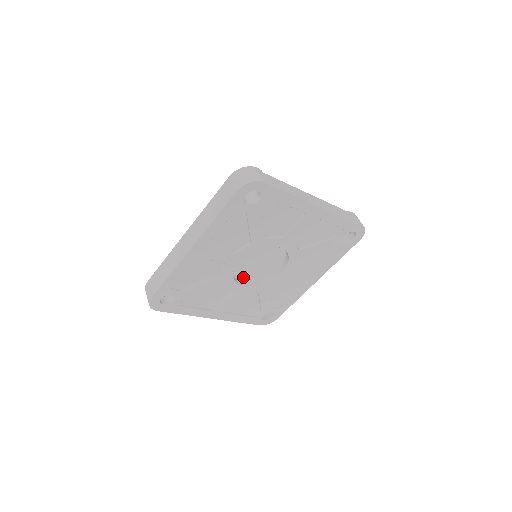
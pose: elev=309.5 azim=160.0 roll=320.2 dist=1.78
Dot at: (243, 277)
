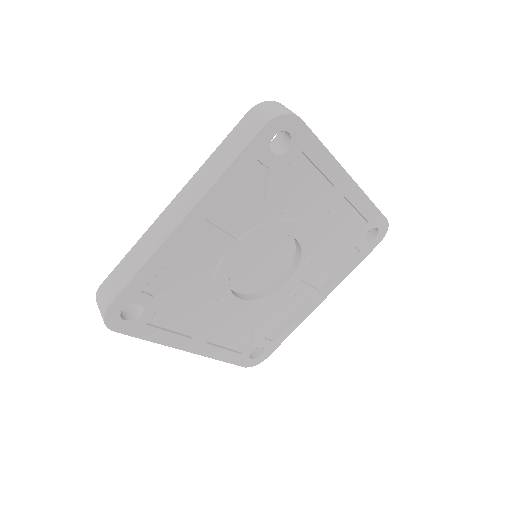
Dot at: (237, 286)
